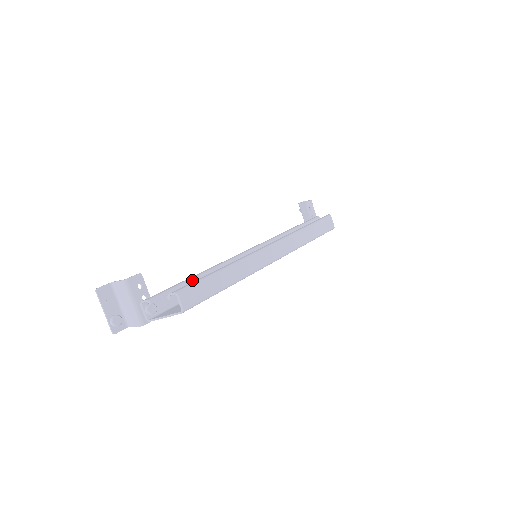
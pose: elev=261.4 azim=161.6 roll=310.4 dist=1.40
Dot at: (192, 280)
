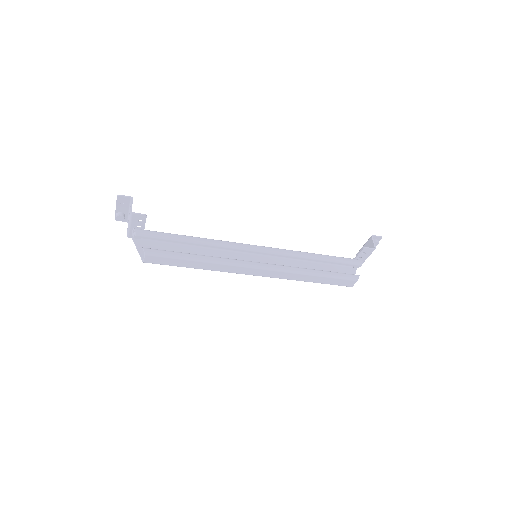
Dot at: (182, 241)
